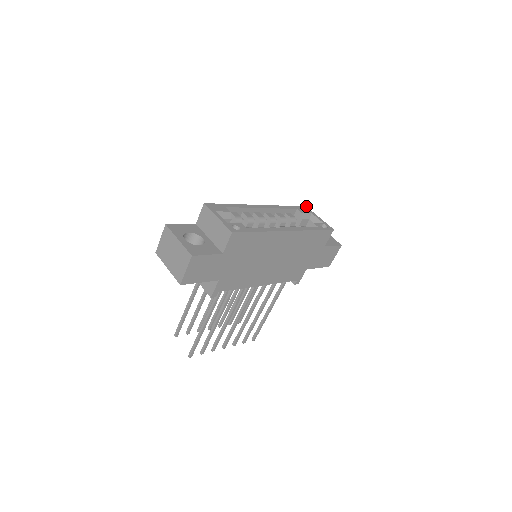
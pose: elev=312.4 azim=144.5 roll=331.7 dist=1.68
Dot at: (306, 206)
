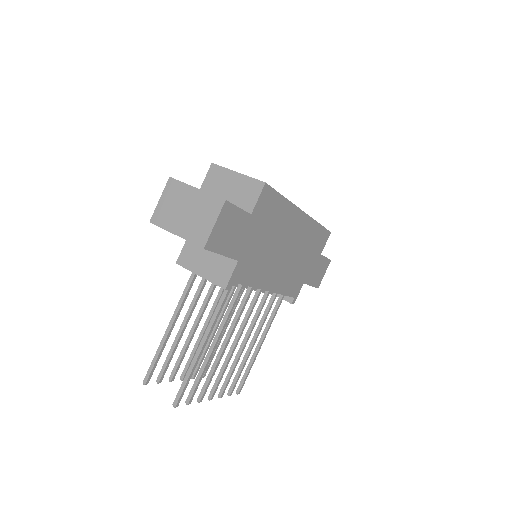
Dot at: occluded
